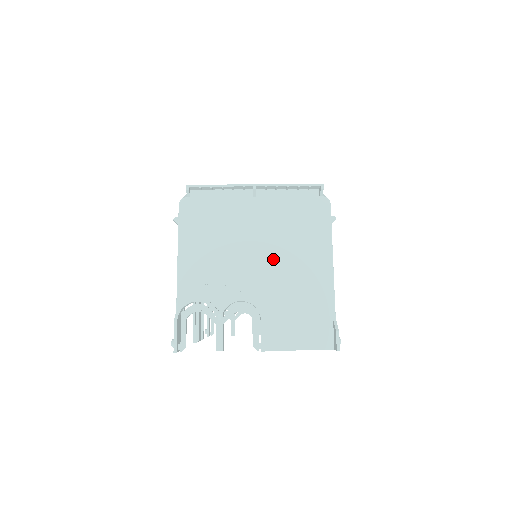
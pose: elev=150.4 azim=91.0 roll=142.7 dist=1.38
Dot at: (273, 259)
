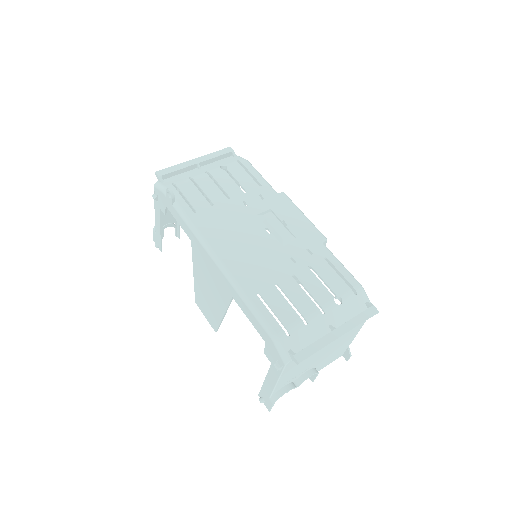
Dot at: (331, 349)
